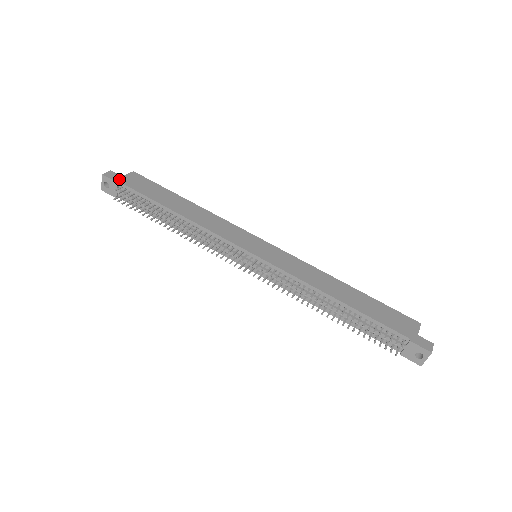
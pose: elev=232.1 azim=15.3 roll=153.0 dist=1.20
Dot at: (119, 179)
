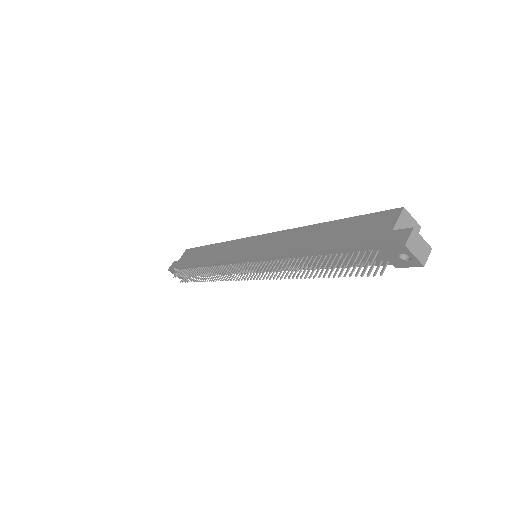
Dot at: (175, 265)
